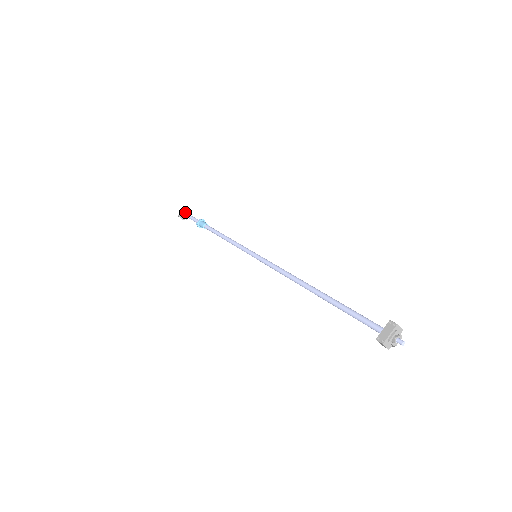
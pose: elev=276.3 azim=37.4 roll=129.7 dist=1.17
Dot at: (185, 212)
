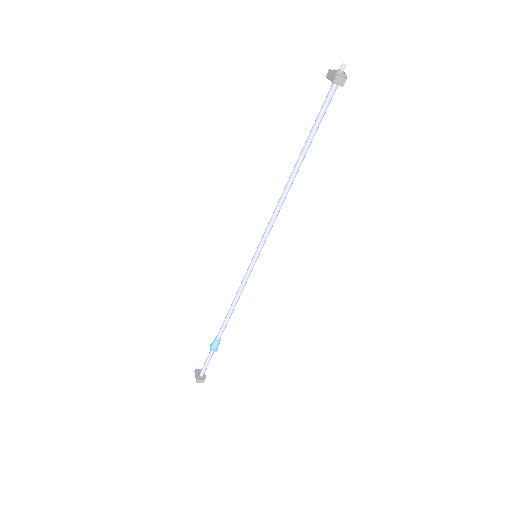
Dot at: (198, 374)
